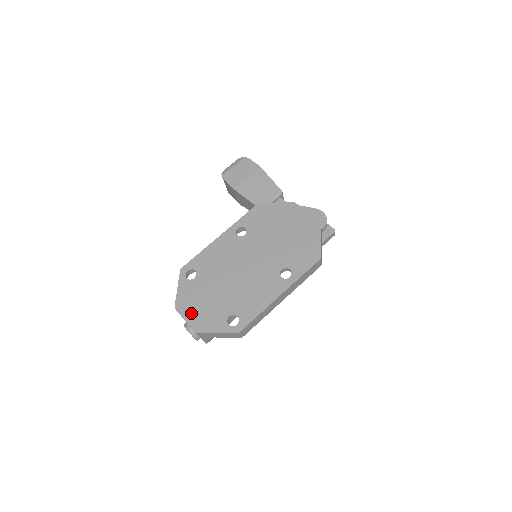
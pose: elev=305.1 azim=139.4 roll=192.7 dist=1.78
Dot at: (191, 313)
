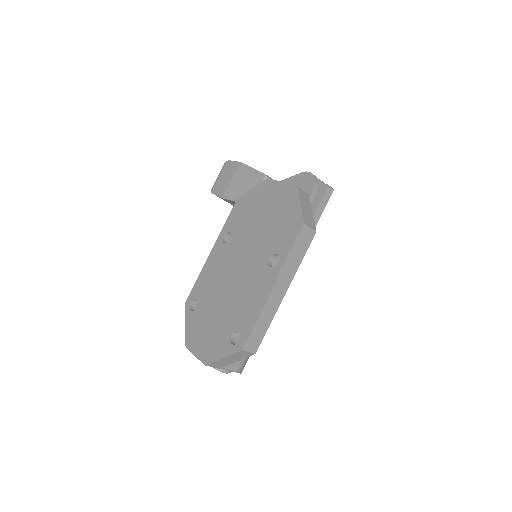
Dot at: (199, 346)
